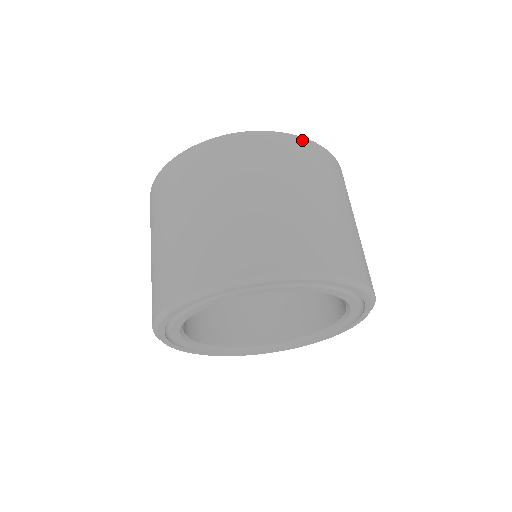
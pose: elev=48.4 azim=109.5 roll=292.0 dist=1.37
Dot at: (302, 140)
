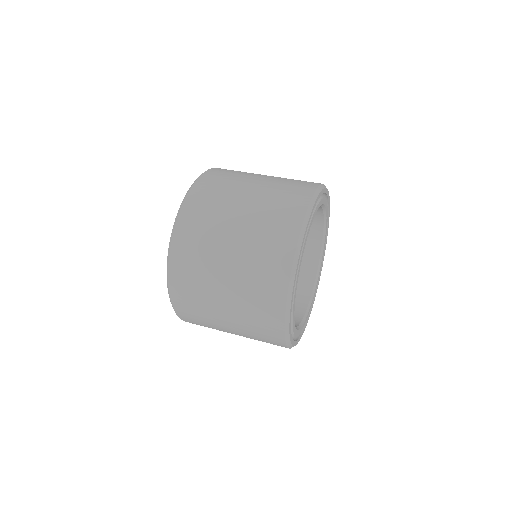
Dot at: (201, 179)
